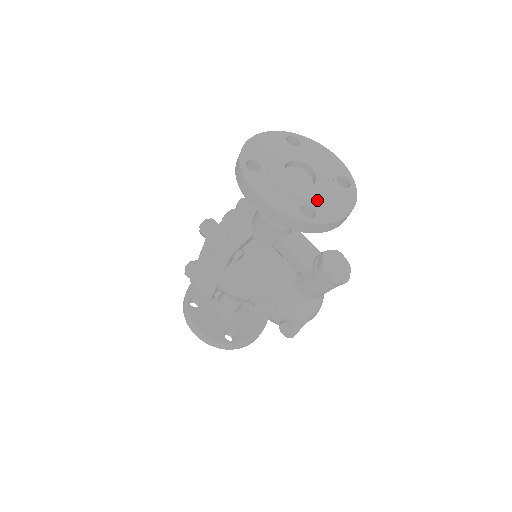
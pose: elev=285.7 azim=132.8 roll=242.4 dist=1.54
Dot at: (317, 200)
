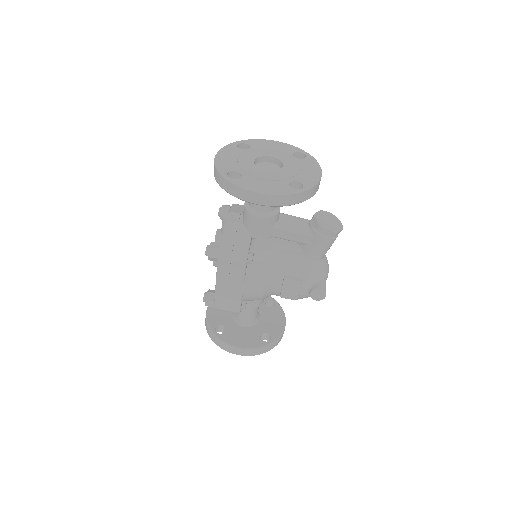
Dot at: (295, 175)
